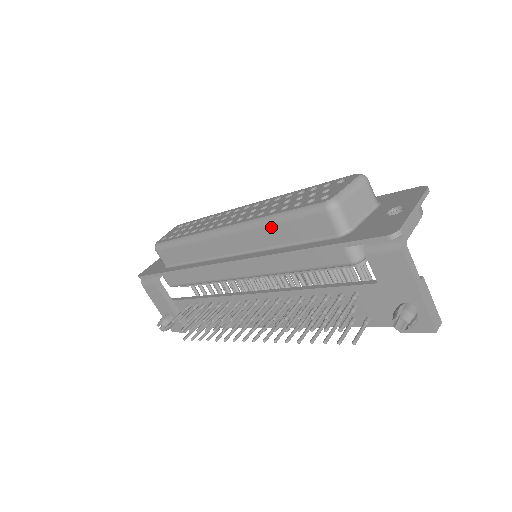
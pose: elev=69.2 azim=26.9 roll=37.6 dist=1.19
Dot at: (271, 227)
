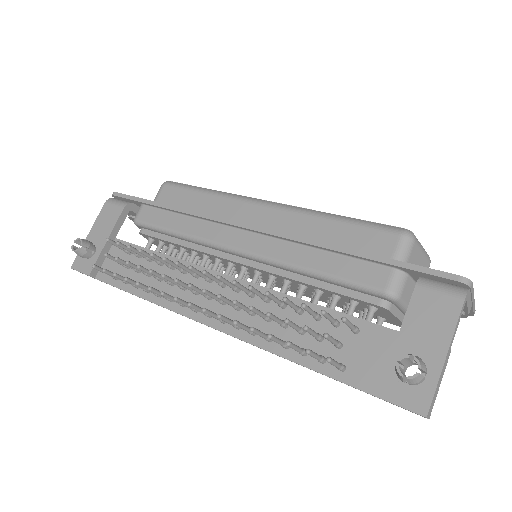
Dot at: (323, 221)
